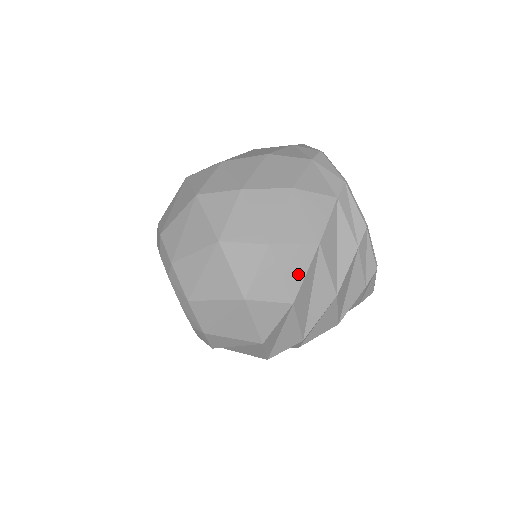
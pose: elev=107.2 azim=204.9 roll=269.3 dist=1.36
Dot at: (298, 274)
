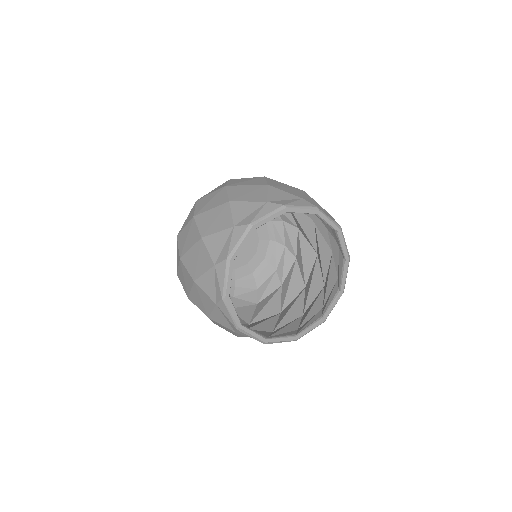
Dot at: occluded
